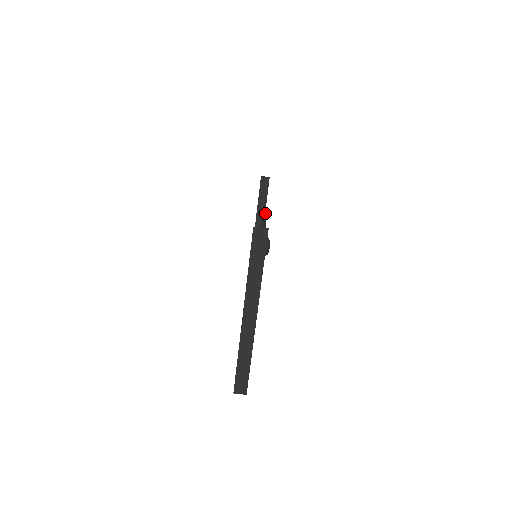
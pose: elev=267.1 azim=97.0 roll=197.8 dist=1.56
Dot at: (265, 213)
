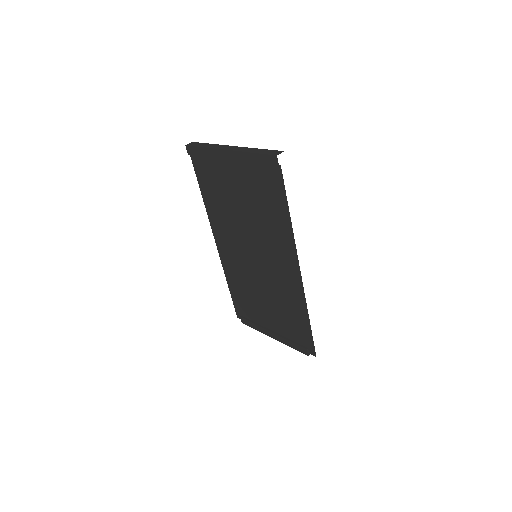
Dot at: occluded
